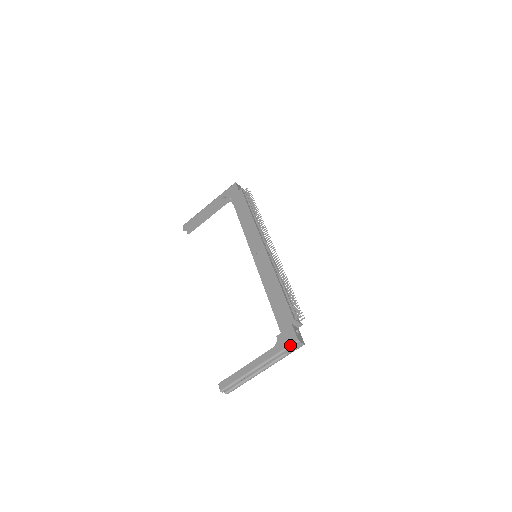
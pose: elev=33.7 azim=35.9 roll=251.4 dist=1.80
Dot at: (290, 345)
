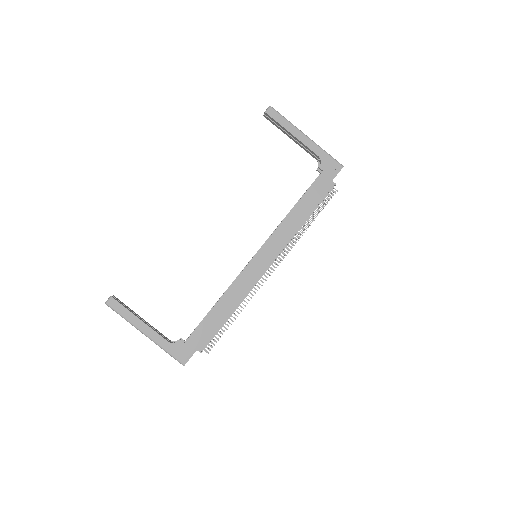
Dot at: (177, 360)
